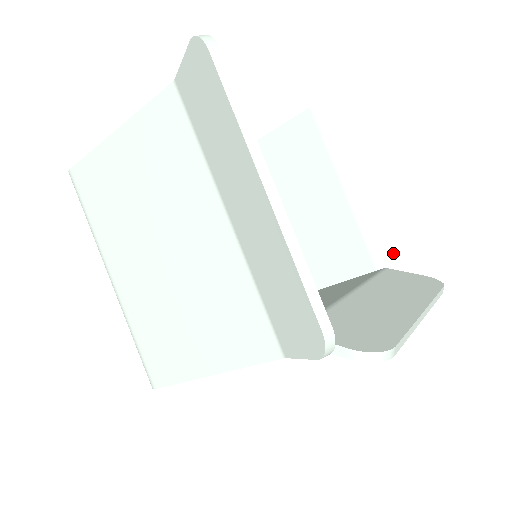
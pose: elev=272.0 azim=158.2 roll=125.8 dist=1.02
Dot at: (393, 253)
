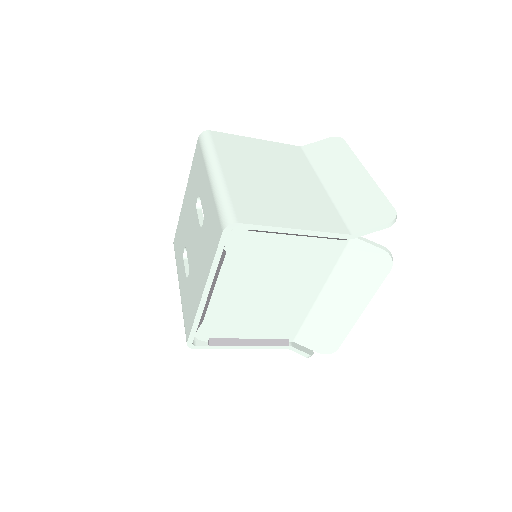
Dot at: occluded
